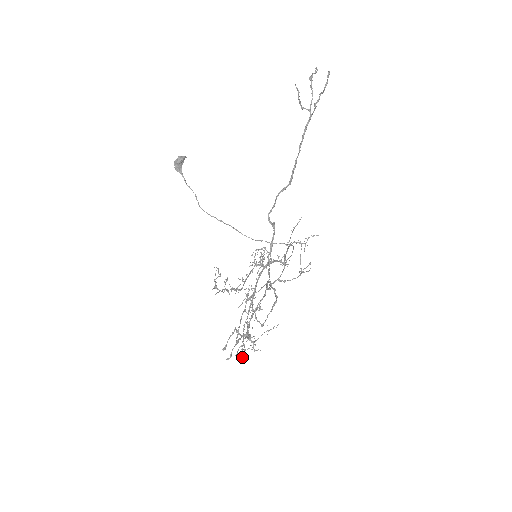
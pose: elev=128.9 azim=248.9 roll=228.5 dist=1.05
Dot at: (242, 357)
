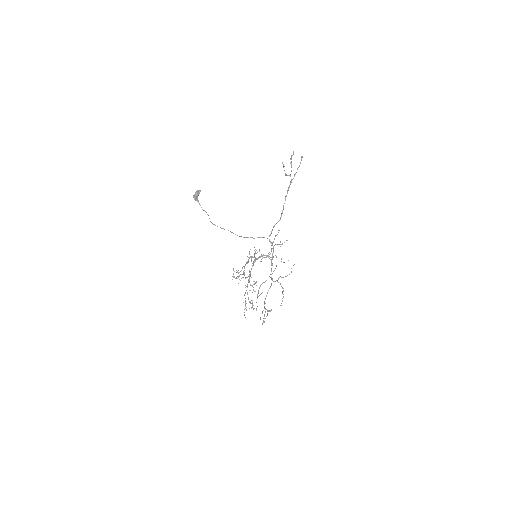
Dot at: occluded
